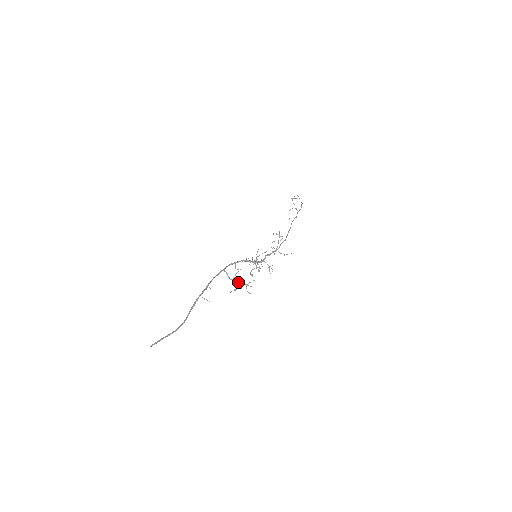
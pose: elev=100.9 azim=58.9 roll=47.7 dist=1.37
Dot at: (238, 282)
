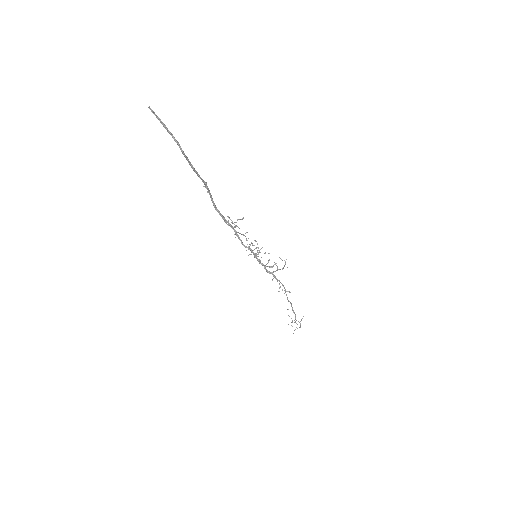
Dot at: occluded
